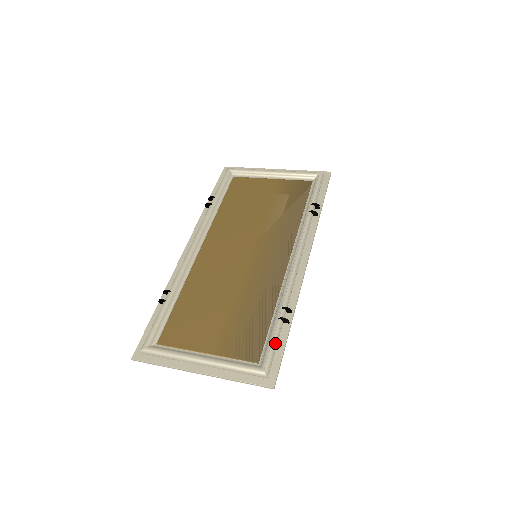
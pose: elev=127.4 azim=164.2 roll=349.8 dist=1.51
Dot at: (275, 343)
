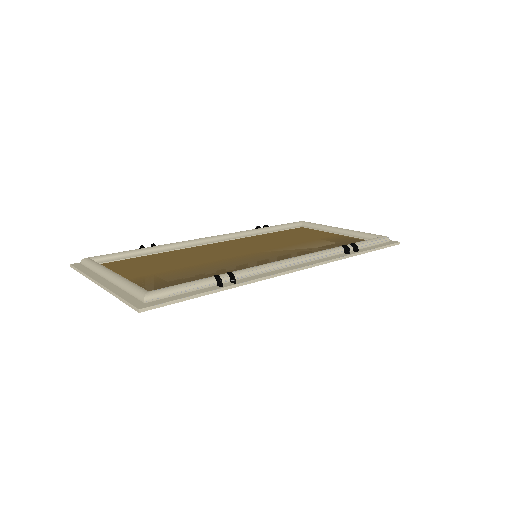
Dot at: (186, 286)
